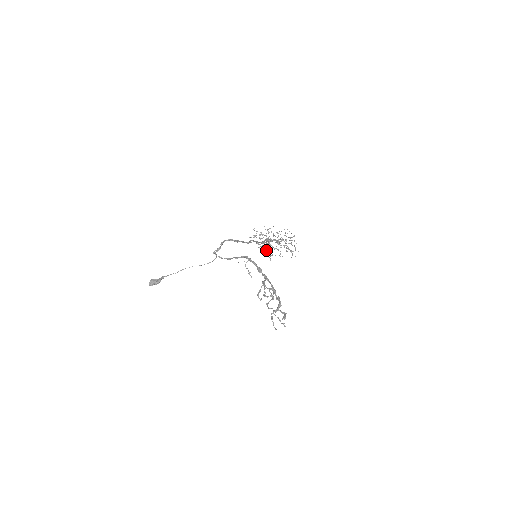
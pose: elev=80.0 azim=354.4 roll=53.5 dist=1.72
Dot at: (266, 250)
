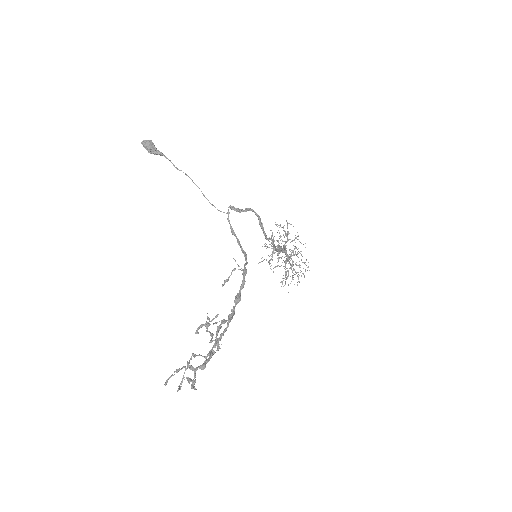
Dot at: occluded
